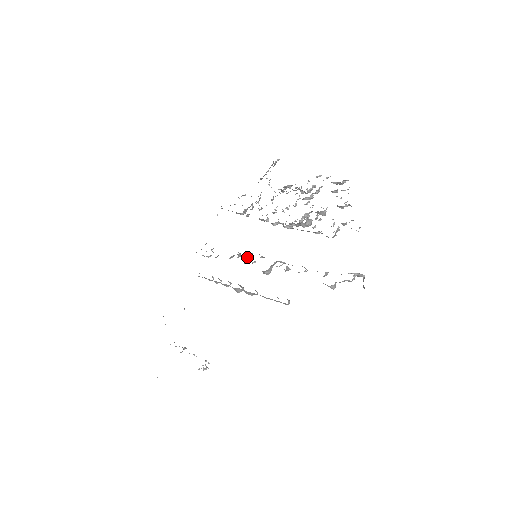
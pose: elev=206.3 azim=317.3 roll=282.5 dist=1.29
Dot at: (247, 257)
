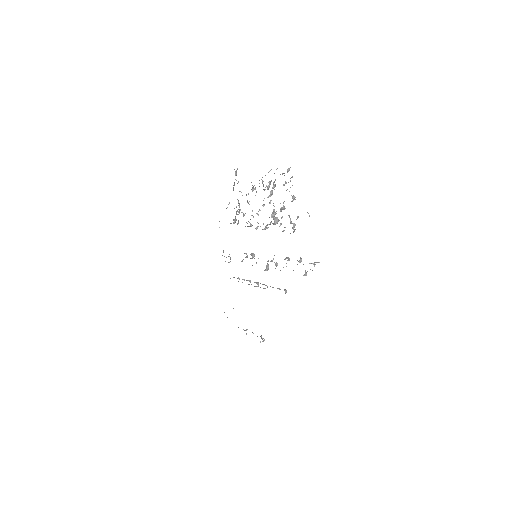
Dot at: (251, 258)
